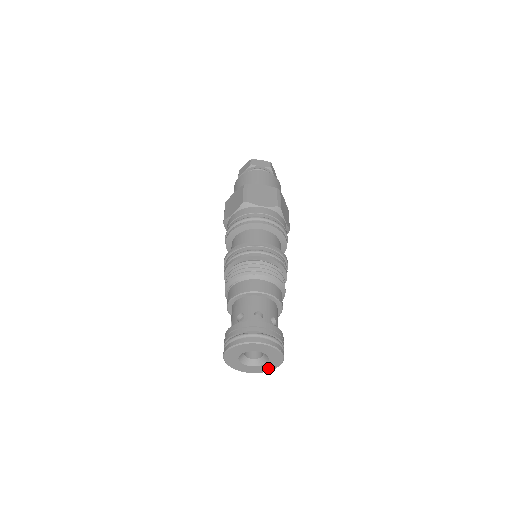
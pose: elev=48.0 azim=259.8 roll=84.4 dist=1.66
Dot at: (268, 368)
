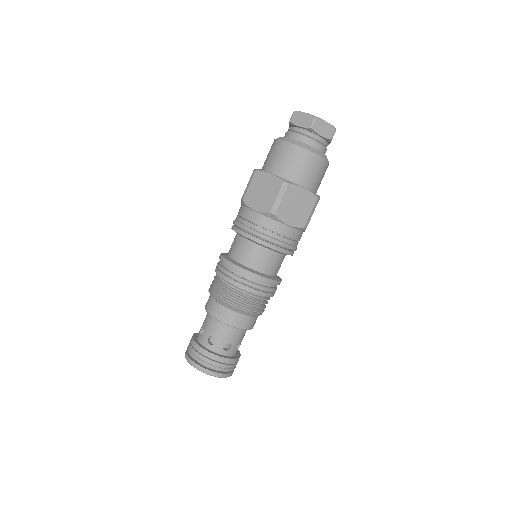
Dot at: occluded
